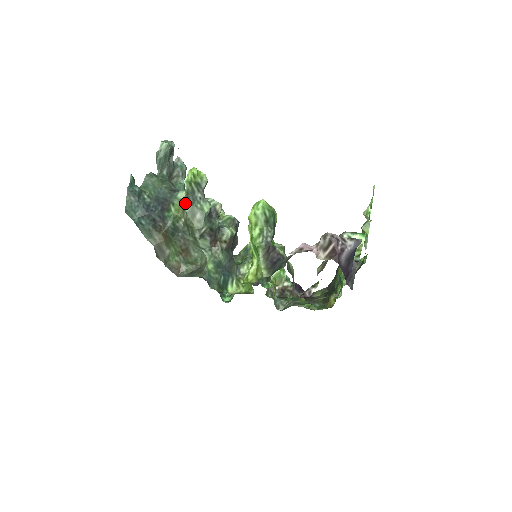
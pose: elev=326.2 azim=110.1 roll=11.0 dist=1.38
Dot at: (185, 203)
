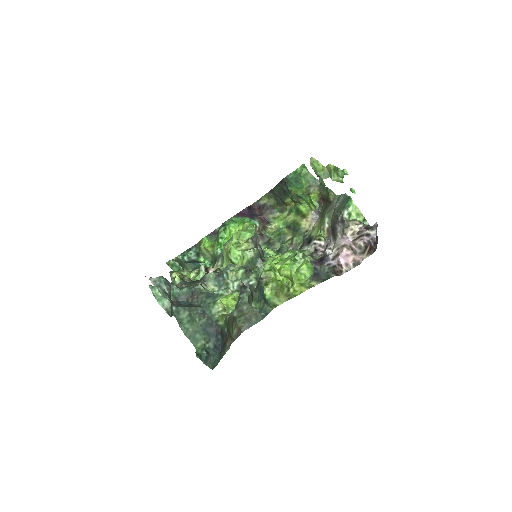
Dot at: (230, 314)
